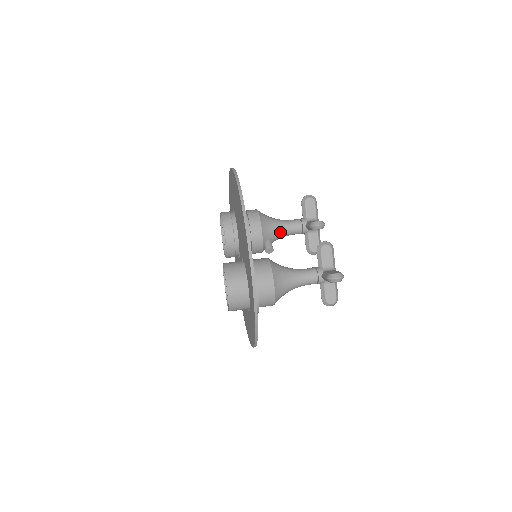
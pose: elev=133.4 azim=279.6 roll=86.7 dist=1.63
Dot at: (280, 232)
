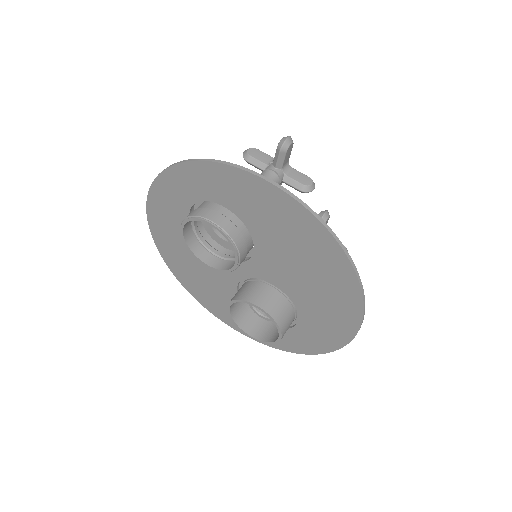
Dot at: occluded
